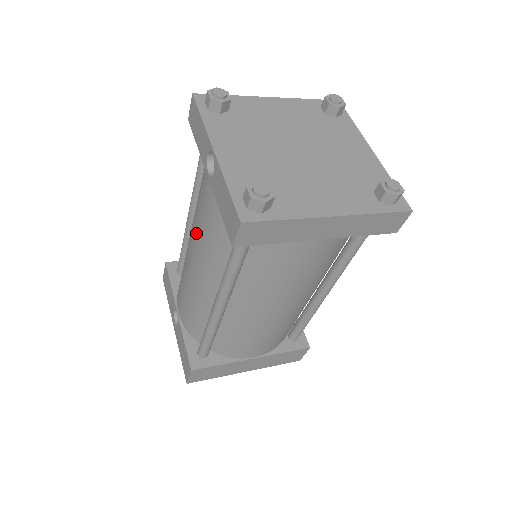
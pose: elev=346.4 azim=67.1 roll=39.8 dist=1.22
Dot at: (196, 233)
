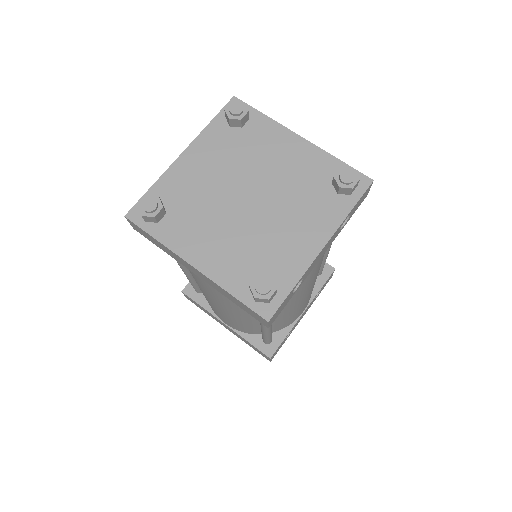
Dot at: occluded
